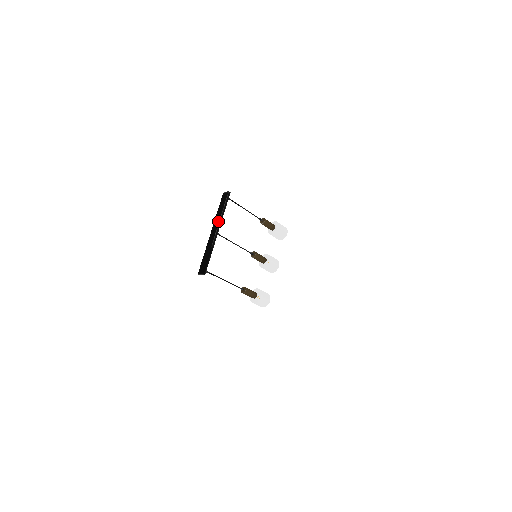
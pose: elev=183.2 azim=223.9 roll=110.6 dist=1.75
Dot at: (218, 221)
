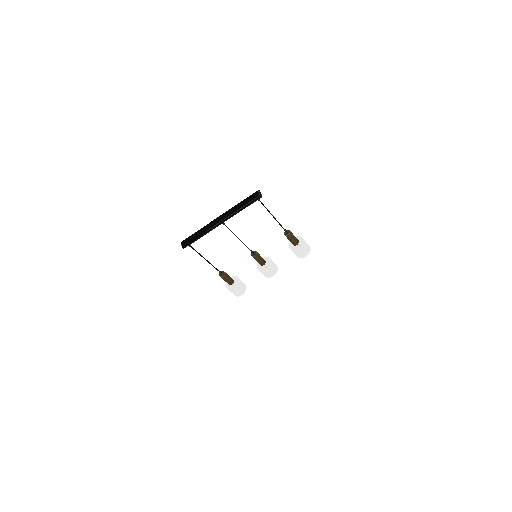
Dot at: (229, 214)
